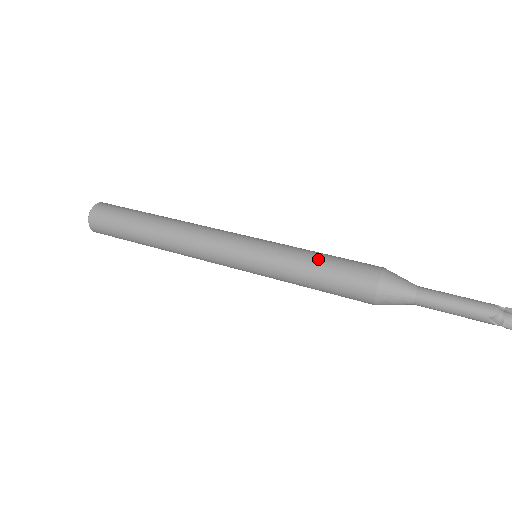
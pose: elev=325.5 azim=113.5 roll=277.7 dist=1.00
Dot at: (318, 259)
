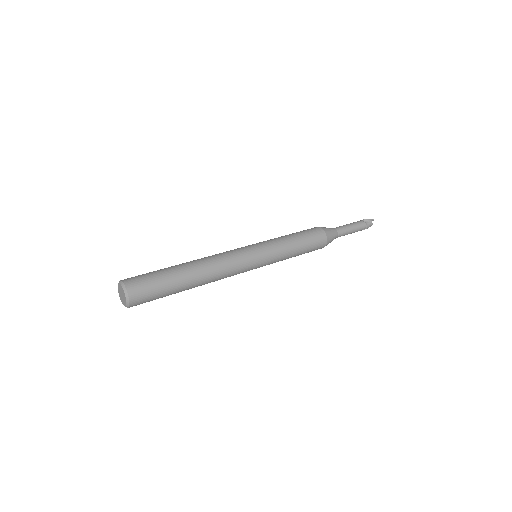
Dot at: (297, 242)
